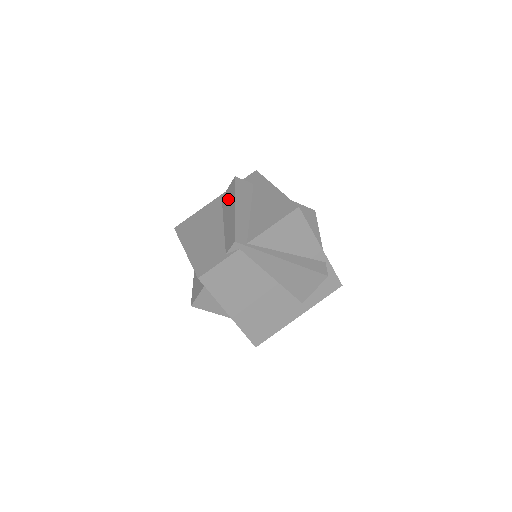
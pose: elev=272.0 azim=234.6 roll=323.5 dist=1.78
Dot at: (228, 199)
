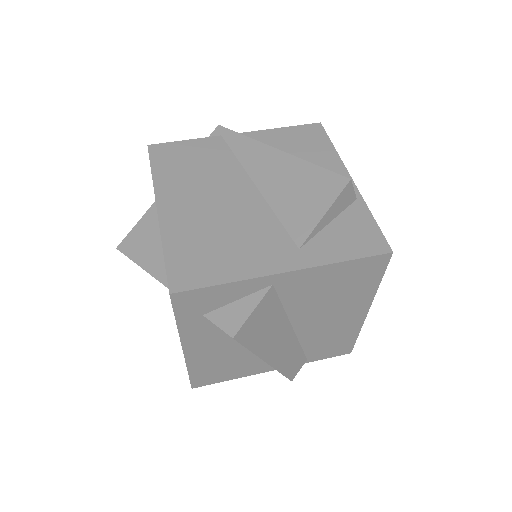
Dot at: occluded
